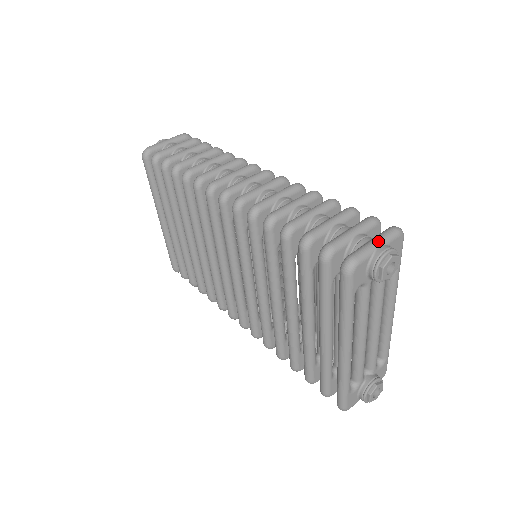
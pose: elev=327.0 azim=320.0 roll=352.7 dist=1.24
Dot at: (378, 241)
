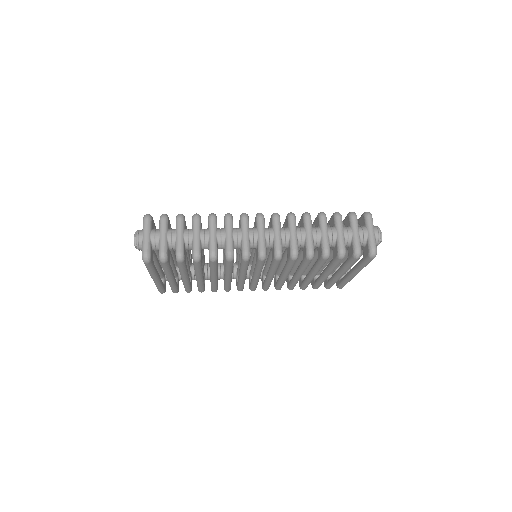
Dot at: (373, 230)
